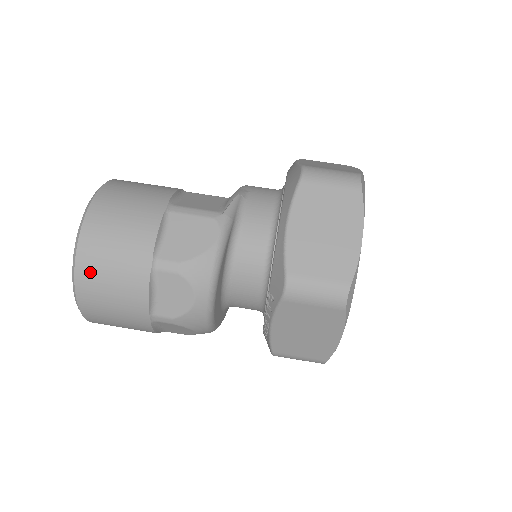
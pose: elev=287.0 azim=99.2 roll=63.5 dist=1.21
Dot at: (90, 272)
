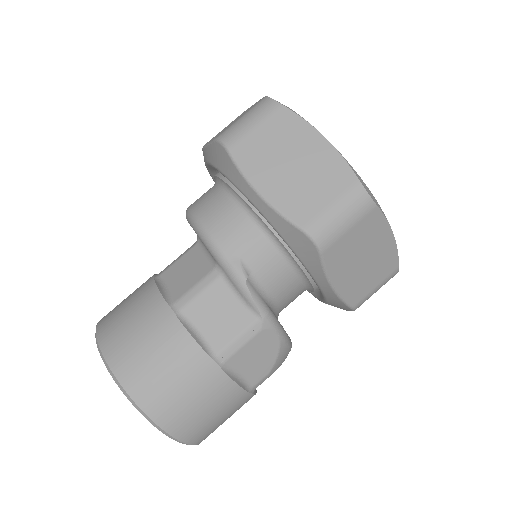
Dot at: occluded
